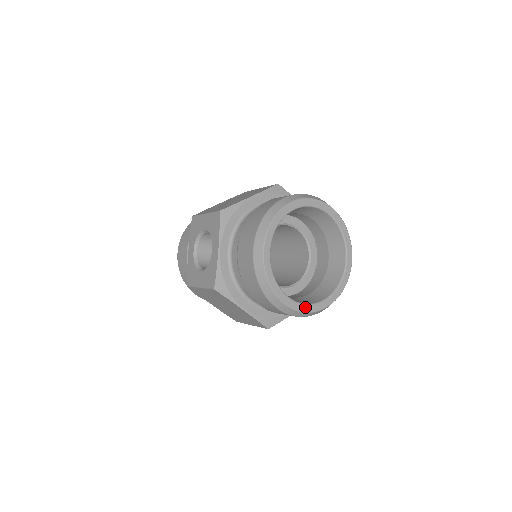
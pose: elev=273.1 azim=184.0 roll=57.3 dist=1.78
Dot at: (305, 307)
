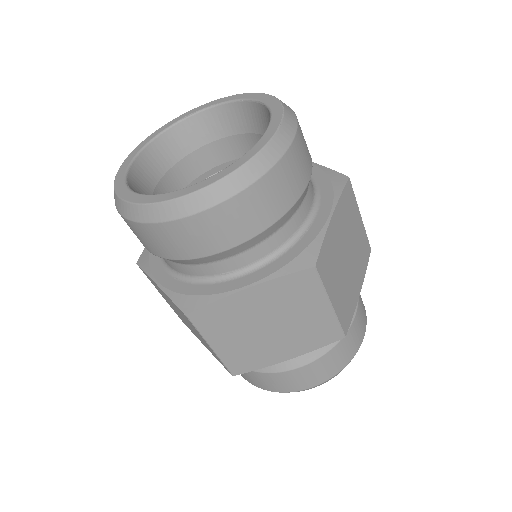
Dot at: (150, 198)
